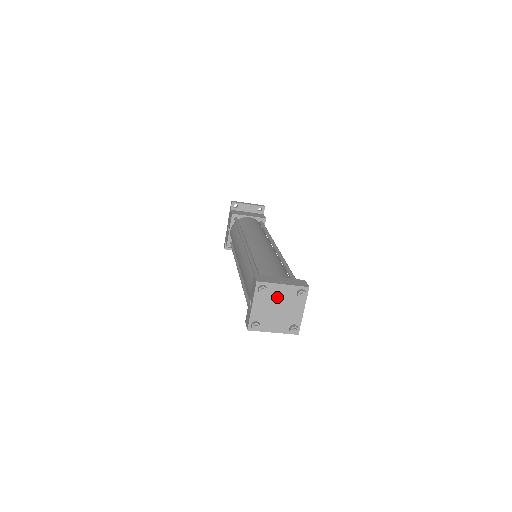
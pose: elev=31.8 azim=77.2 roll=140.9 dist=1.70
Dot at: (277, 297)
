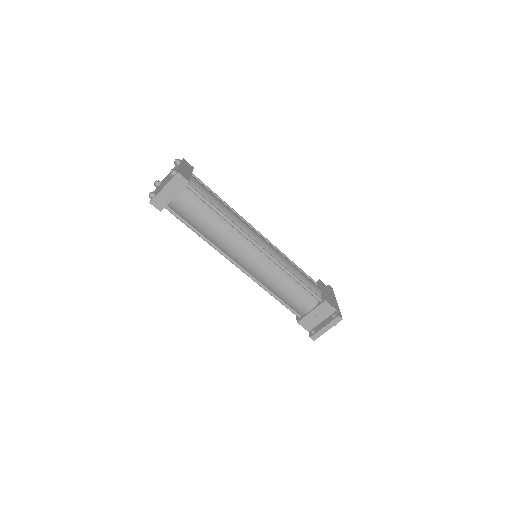
Dot at: (166, 178)
